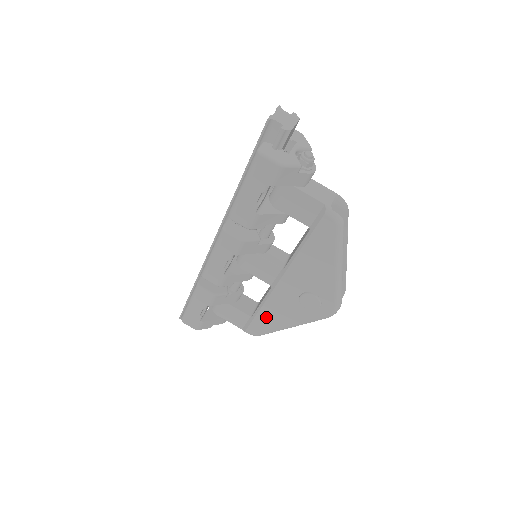
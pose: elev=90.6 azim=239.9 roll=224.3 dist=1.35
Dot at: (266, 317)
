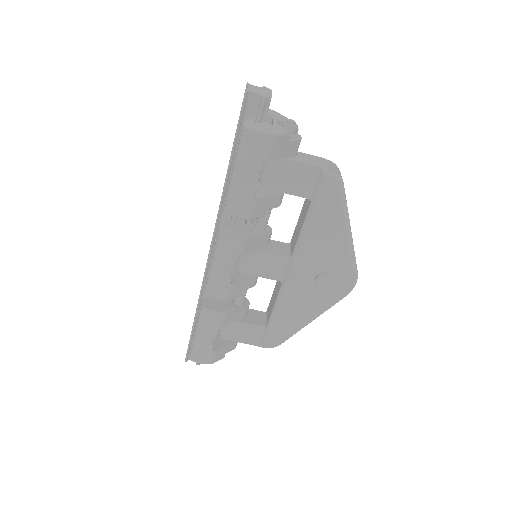
Dot at: (283, 320)
